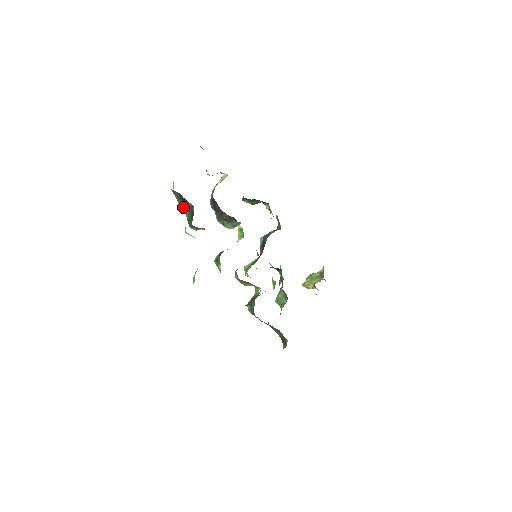
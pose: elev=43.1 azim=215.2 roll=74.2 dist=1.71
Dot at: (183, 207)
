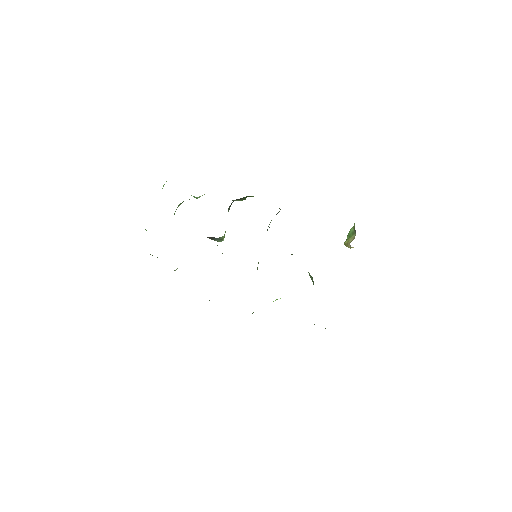
Dot at: occluded
